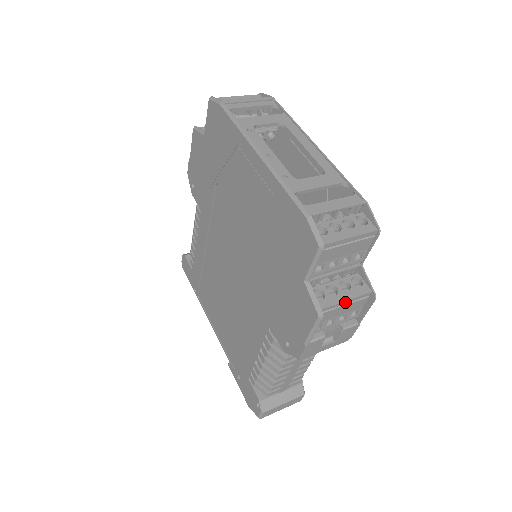
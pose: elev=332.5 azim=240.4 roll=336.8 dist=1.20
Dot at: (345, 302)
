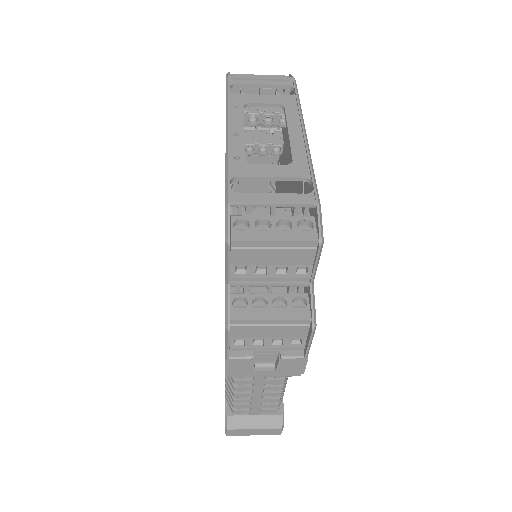
Dot at: (269, 321)
